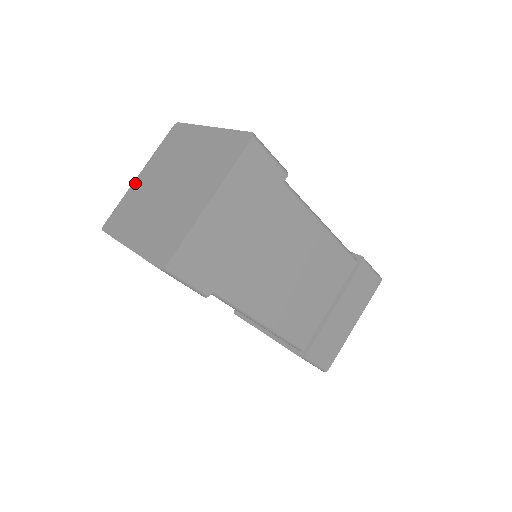
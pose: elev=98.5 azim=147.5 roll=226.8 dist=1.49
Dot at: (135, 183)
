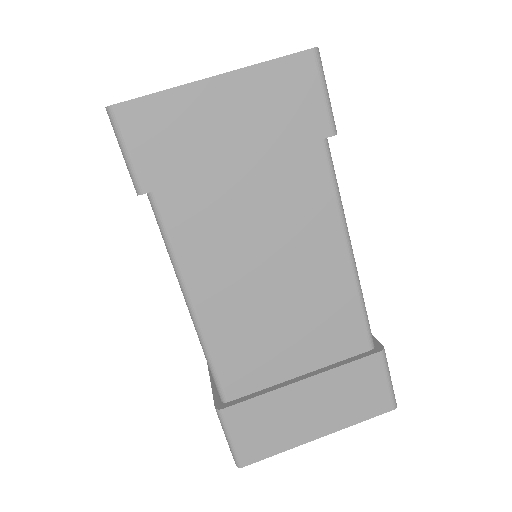
Dot at: occluded
